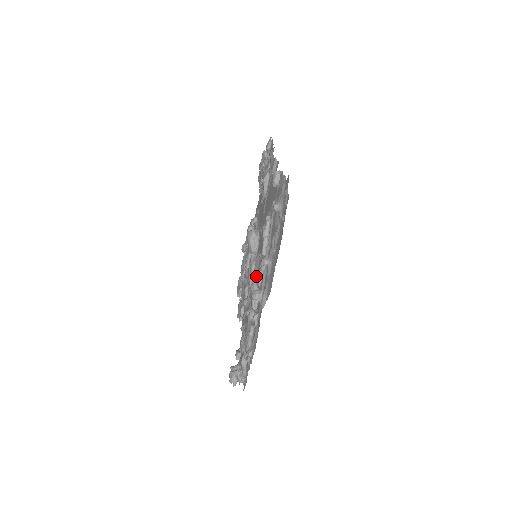
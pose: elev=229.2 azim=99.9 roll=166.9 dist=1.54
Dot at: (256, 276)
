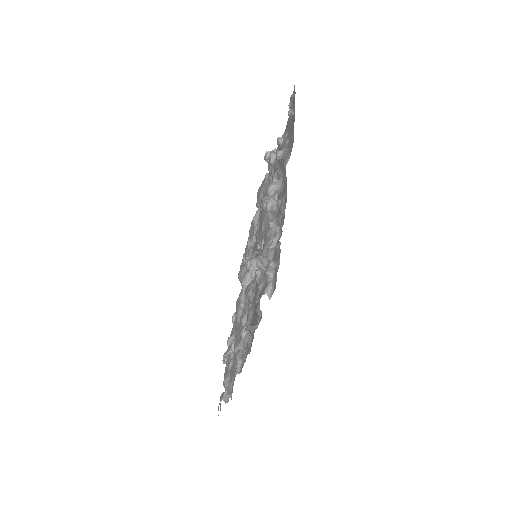
Dot at: occluded
